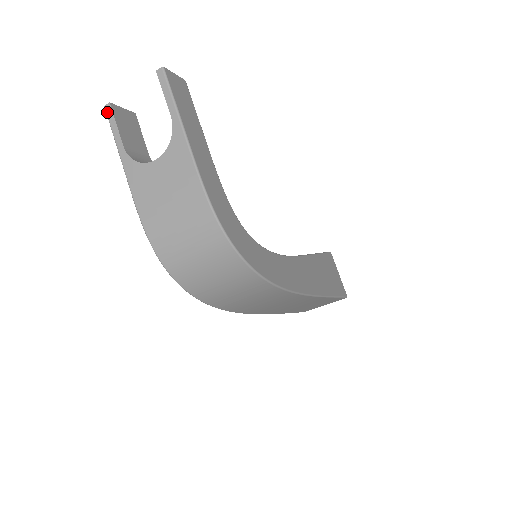
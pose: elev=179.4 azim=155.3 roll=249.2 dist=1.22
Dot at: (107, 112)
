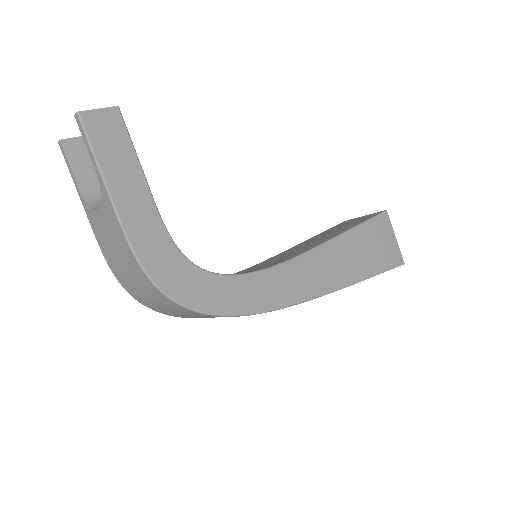
Dot at: (61, 150)
